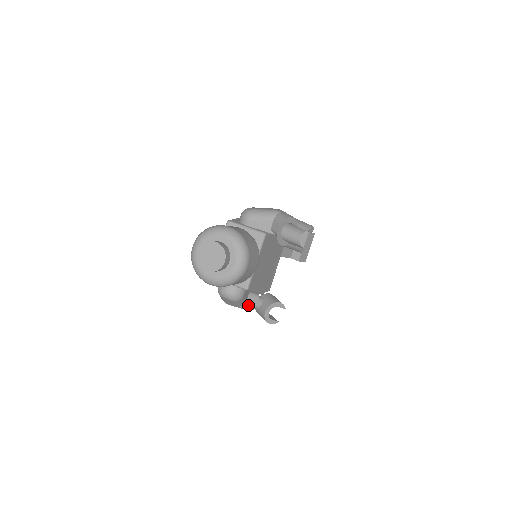
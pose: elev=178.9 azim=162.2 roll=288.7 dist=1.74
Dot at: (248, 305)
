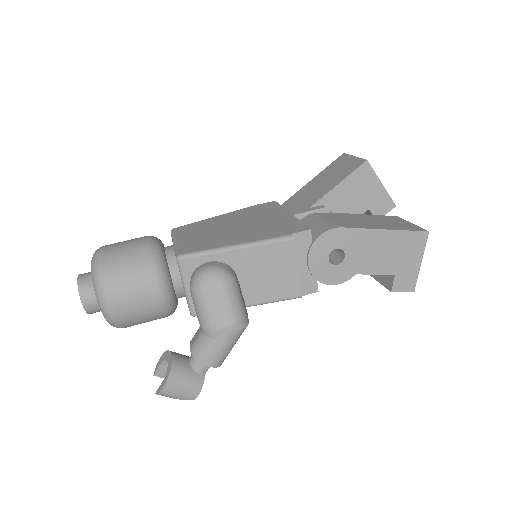
Dot at: occluded
